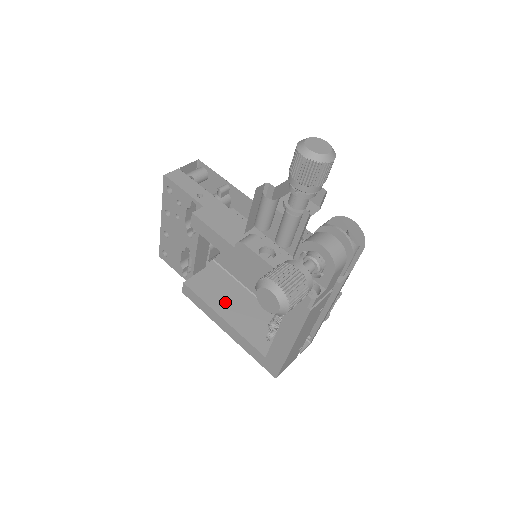
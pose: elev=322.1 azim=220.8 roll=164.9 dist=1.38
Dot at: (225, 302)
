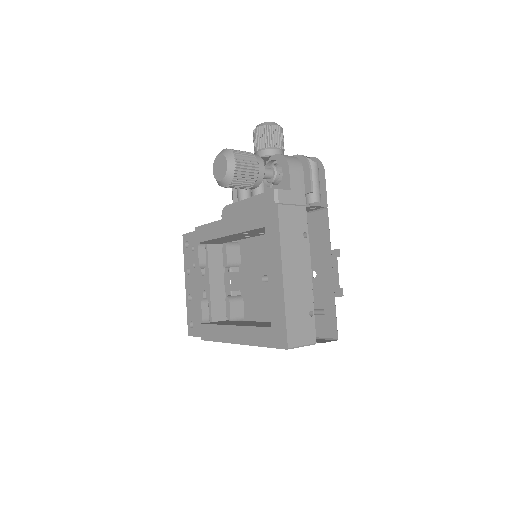
Dot at: (239, 323)
